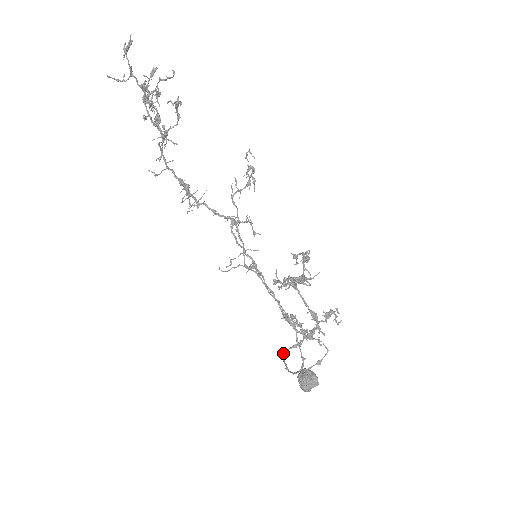
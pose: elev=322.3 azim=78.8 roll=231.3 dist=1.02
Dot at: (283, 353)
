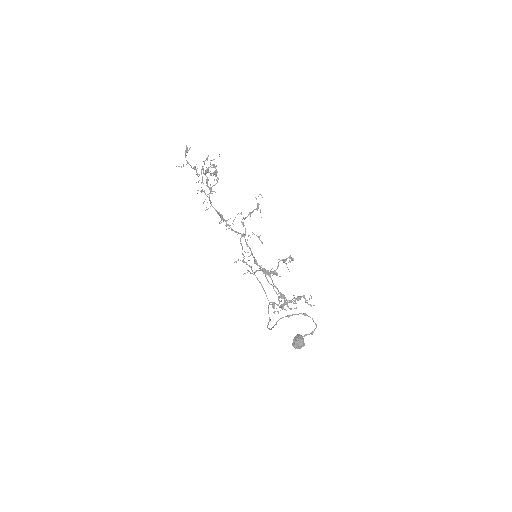
Dot at: (279, 319)
